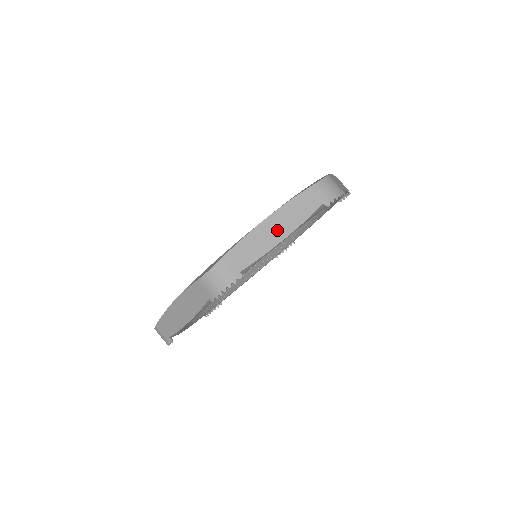
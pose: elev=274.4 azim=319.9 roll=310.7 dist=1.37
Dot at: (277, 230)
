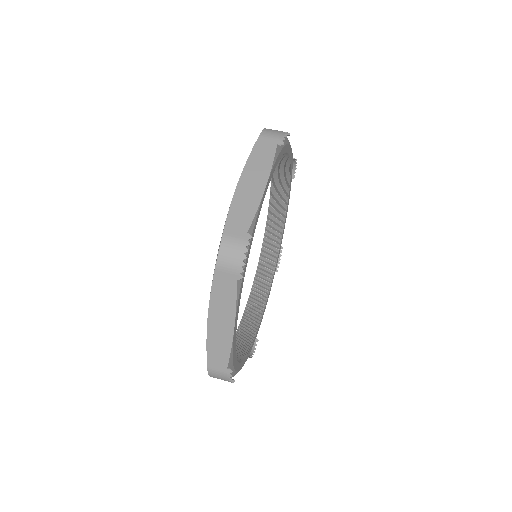
Dot at: occluded
